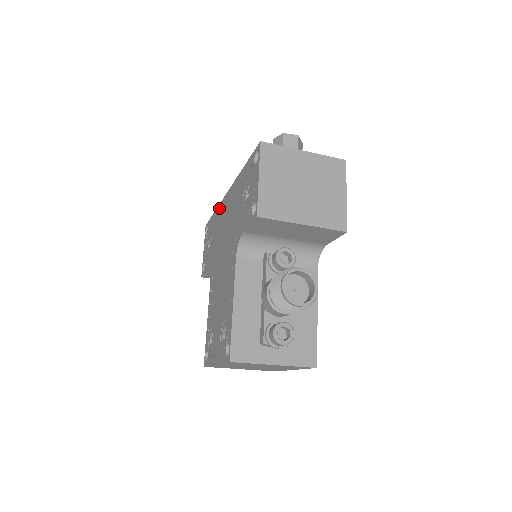
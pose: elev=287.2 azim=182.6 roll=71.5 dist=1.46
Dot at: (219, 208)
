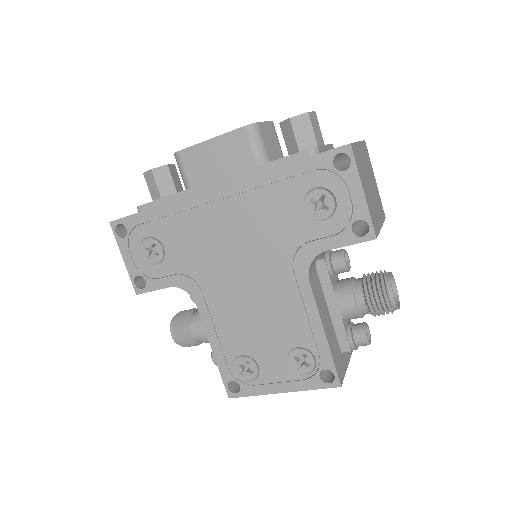
Dot at: (182, 206)
